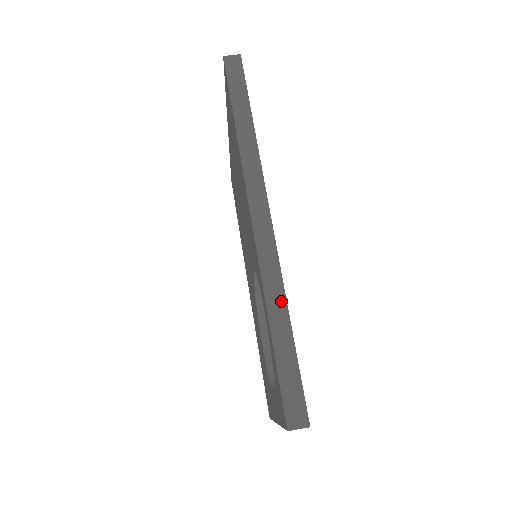
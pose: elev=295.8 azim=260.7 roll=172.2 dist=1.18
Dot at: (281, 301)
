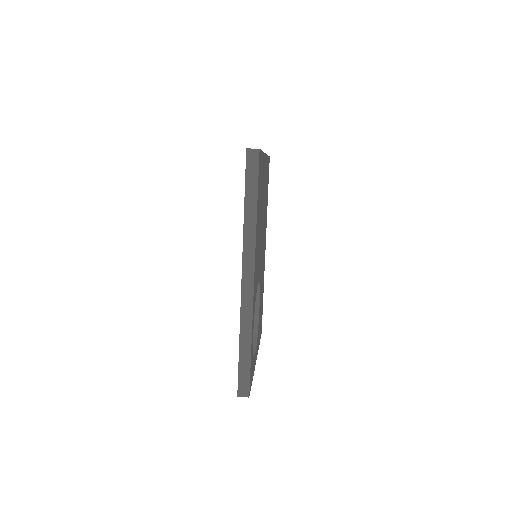
Dot at: (249, 333)
